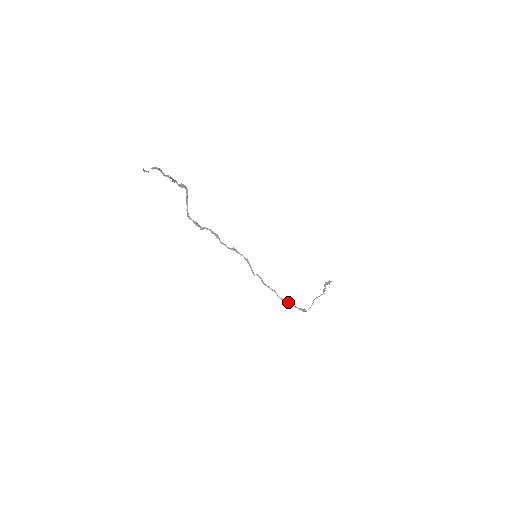
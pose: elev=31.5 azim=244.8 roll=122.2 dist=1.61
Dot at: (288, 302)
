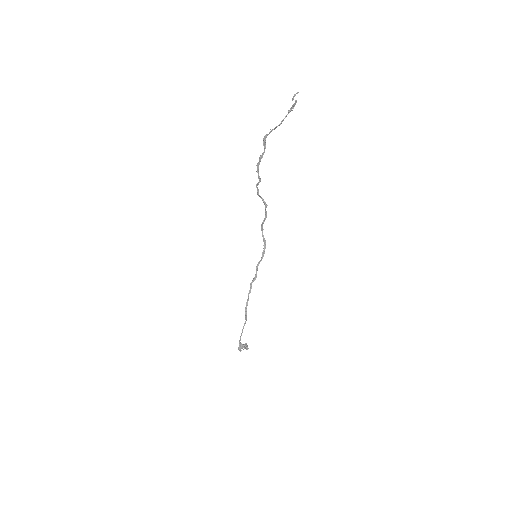
Dot at: occluded
